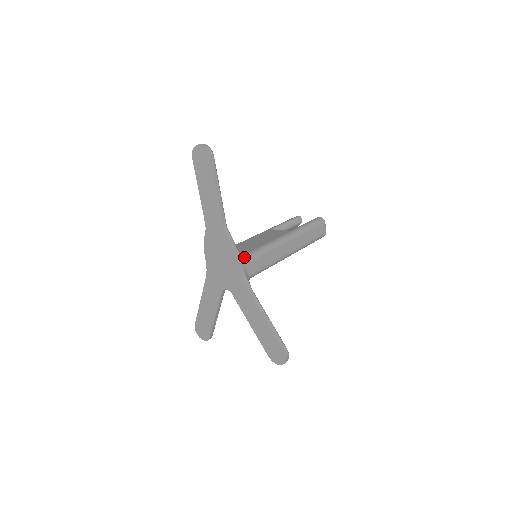
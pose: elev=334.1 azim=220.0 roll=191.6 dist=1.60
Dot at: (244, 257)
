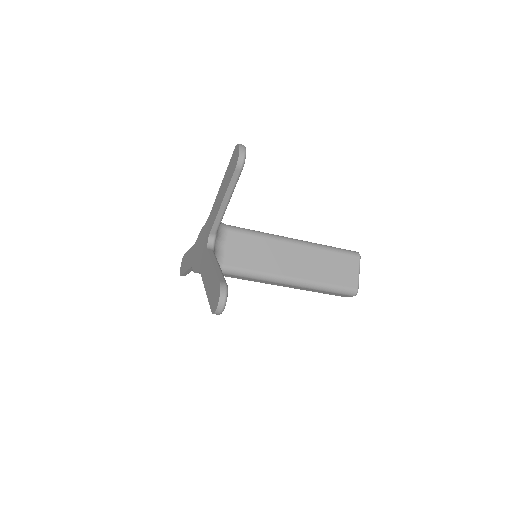
Dot at: occluded
